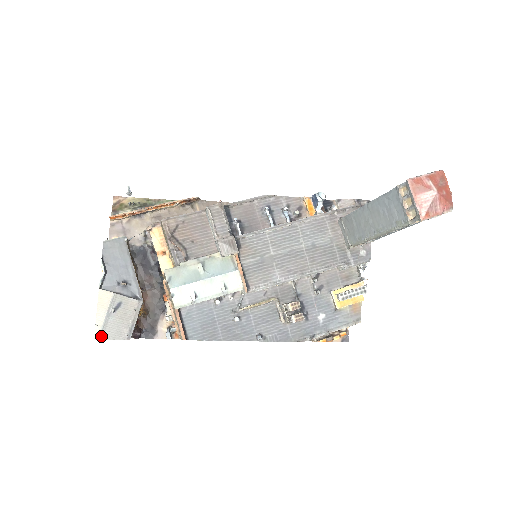
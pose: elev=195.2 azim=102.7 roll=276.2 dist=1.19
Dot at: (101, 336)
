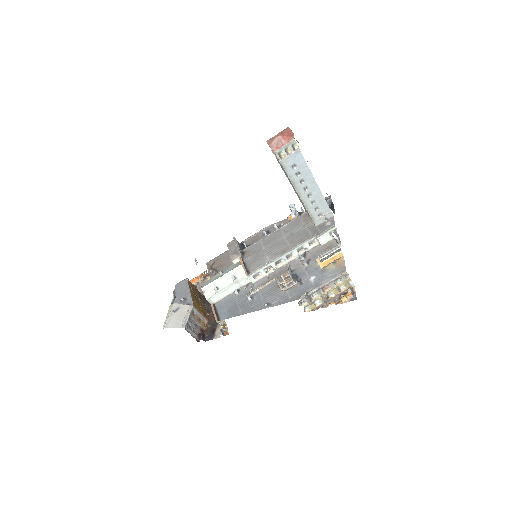
Dot at: (166, 326)
